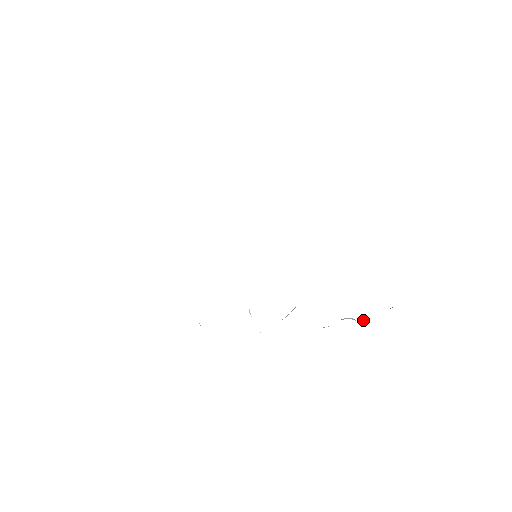
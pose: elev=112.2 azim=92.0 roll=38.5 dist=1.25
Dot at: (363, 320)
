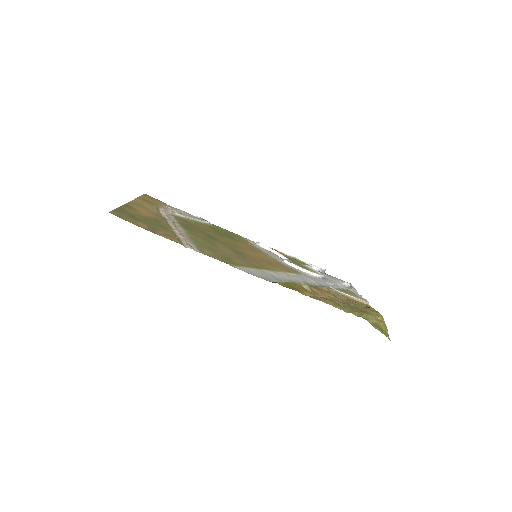
Dot at: (326, 275)
